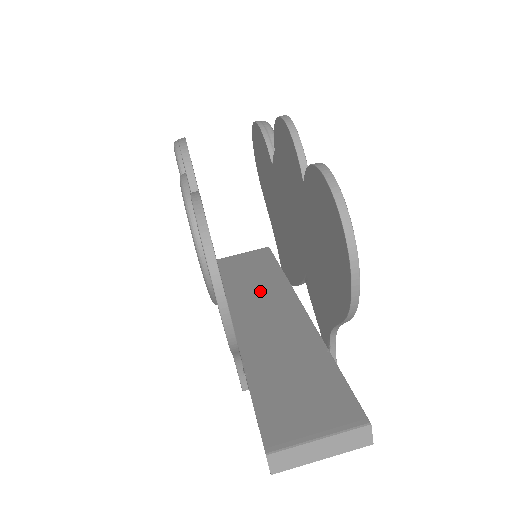
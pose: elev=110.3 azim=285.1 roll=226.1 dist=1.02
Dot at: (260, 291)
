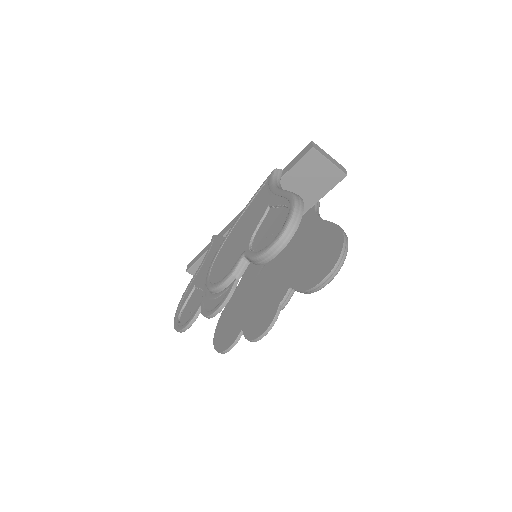
Dot at: occluded
